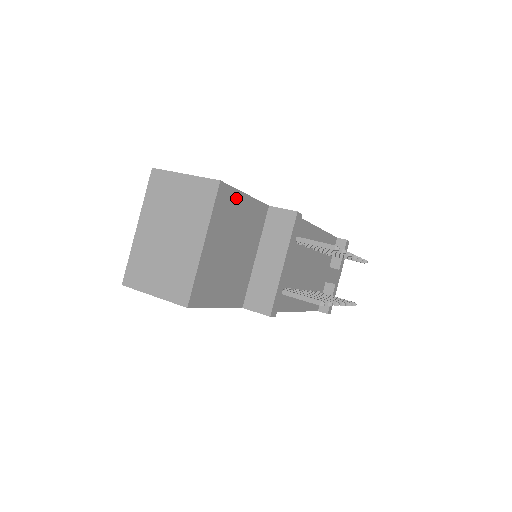
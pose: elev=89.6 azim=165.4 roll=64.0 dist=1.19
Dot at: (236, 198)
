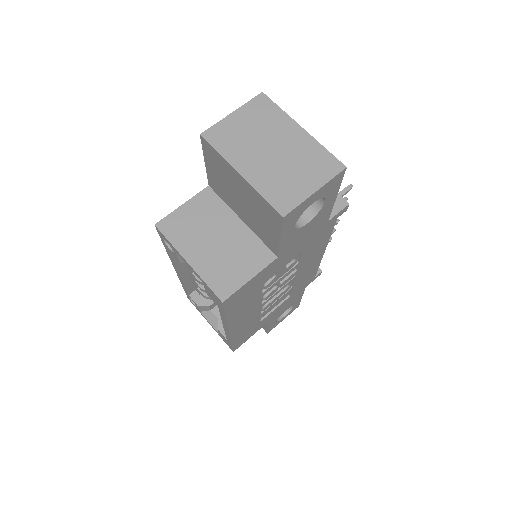
Dot at: occluded
